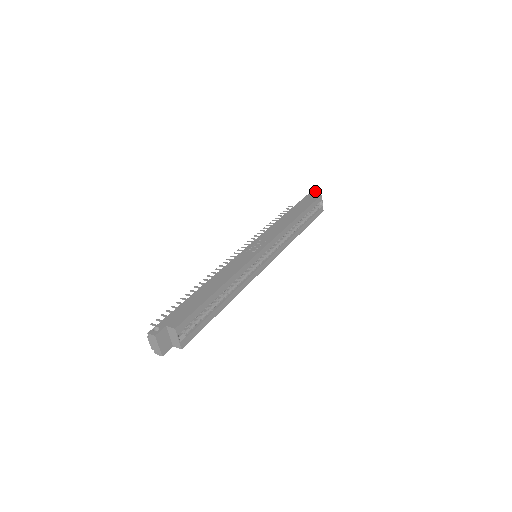
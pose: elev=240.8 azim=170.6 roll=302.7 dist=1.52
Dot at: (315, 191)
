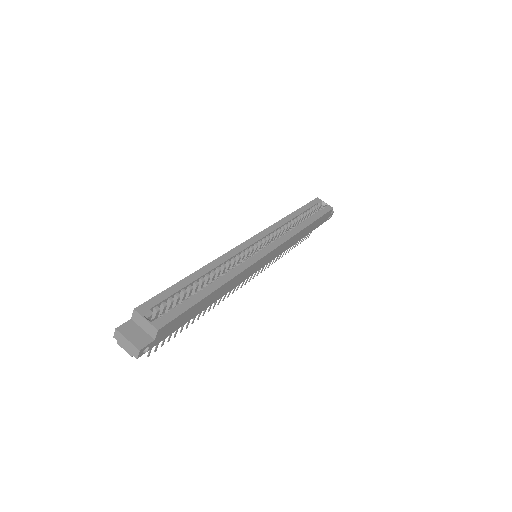
Dot at: occluded
